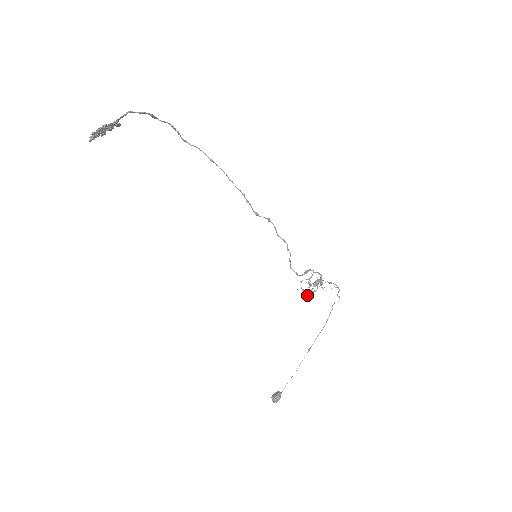
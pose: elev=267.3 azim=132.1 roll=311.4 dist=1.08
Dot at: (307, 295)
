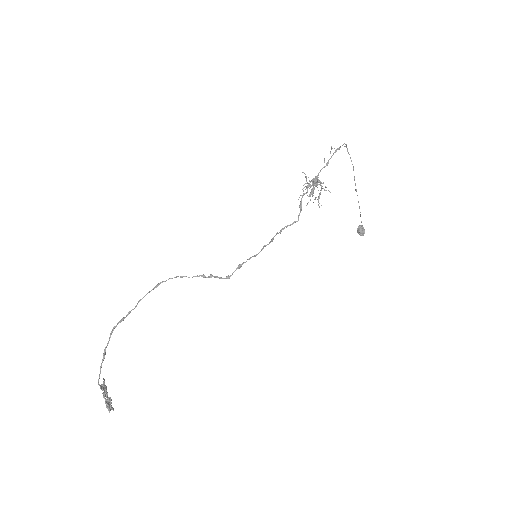
Dot at: occluded
